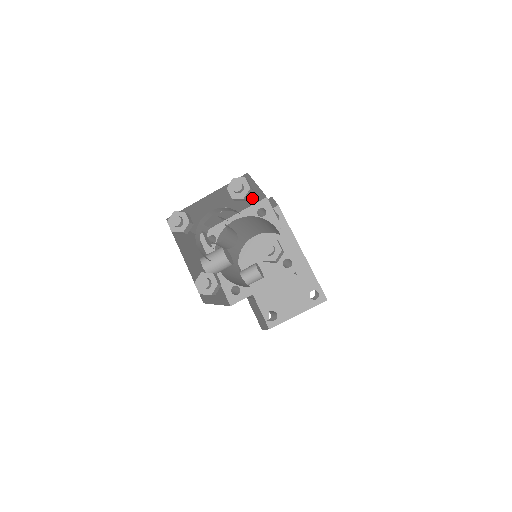
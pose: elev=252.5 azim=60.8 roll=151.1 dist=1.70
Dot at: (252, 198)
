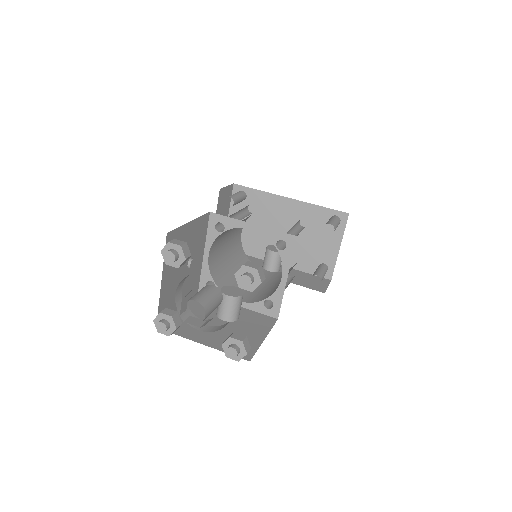
Dot at: (199, 229)
